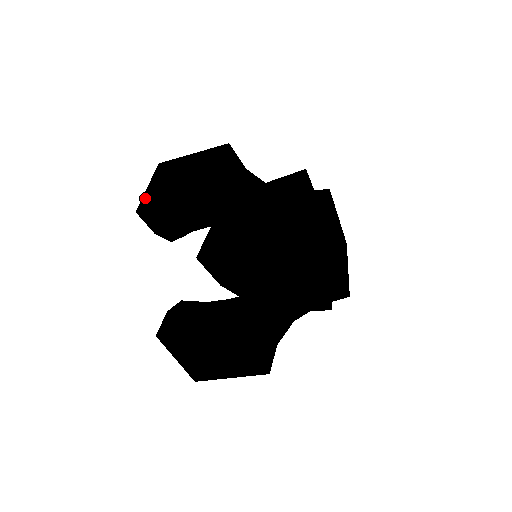
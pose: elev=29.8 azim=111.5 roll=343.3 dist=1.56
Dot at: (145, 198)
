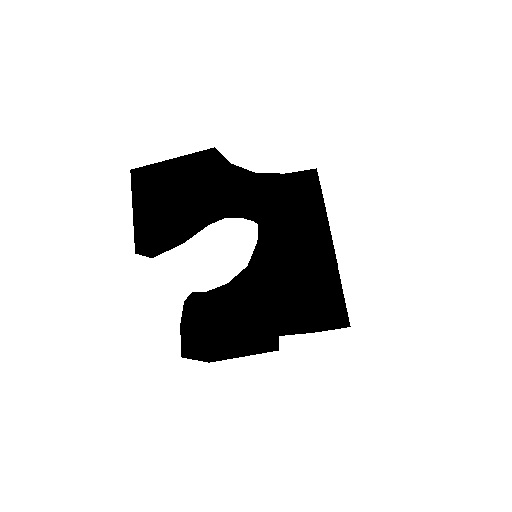
Dot at: (138, 231)
